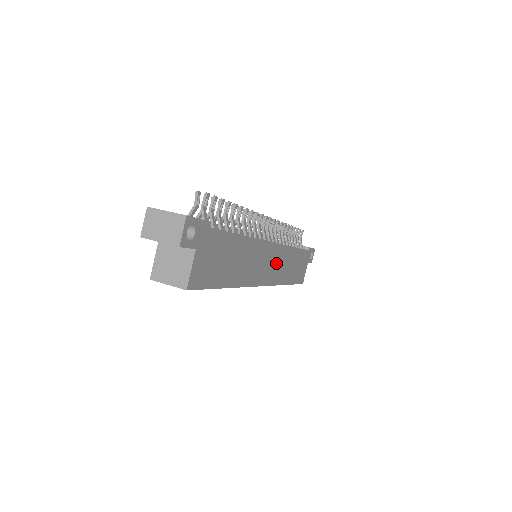
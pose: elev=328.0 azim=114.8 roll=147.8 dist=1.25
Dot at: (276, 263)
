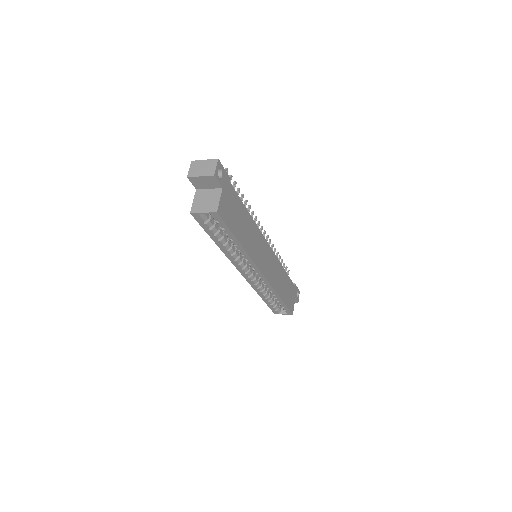
Dot at: (271, 266)
